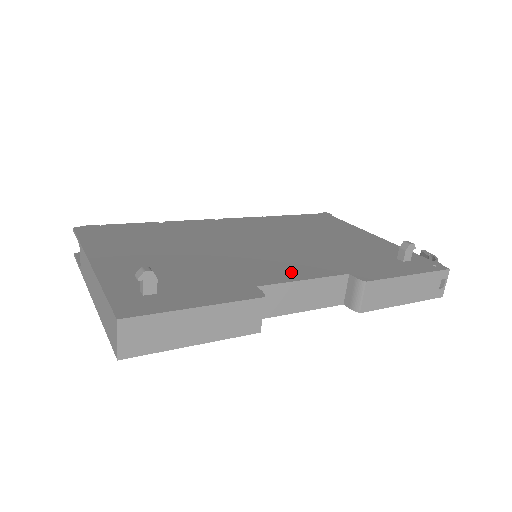
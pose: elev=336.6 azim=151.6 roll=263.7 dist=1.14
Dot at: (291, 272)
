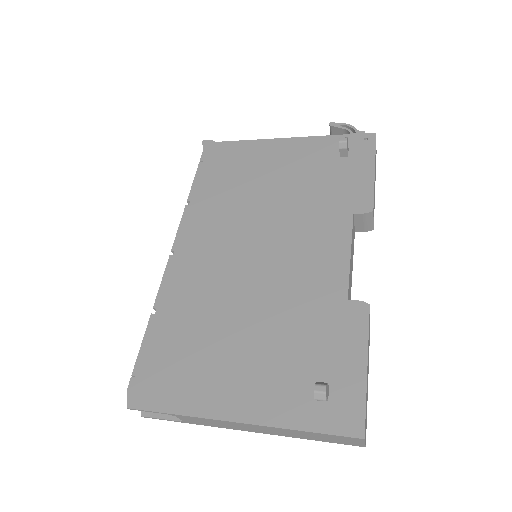
Dot at: (331, 257)
